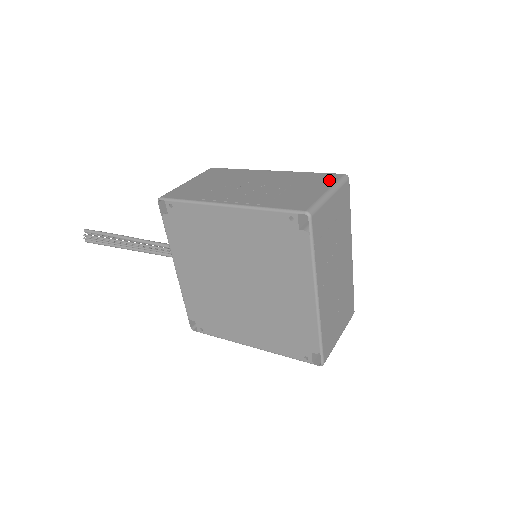
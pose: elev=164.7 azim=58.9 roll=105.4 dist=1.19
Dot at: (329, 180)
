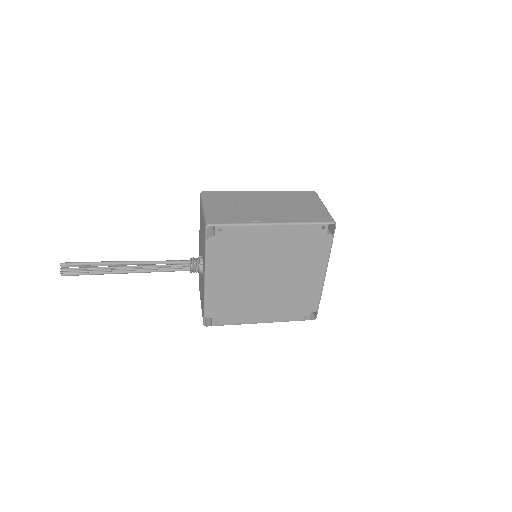
Dot at: (312, 197)
